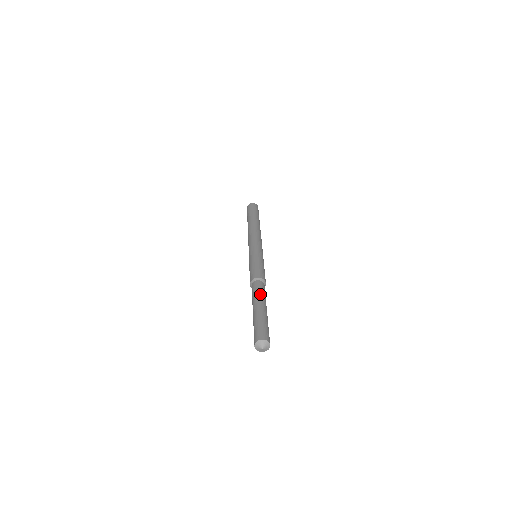
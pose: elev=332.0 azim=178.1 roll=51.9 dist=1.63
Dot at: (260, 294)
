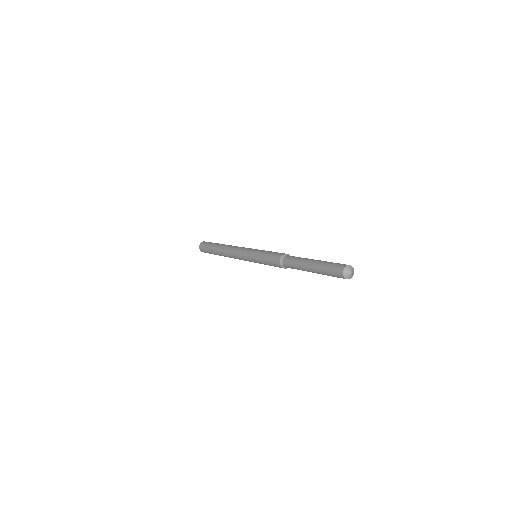
Dot at: (300, 258)
